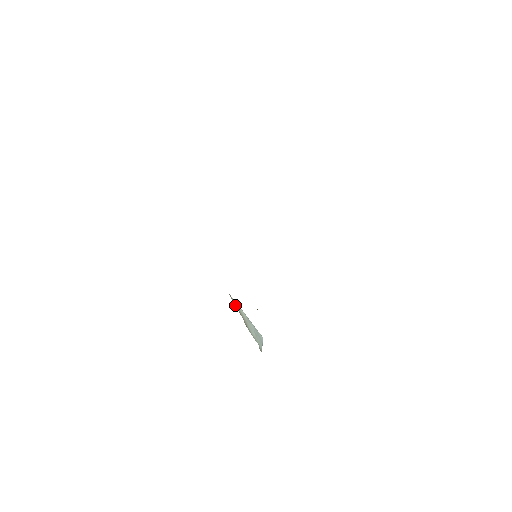
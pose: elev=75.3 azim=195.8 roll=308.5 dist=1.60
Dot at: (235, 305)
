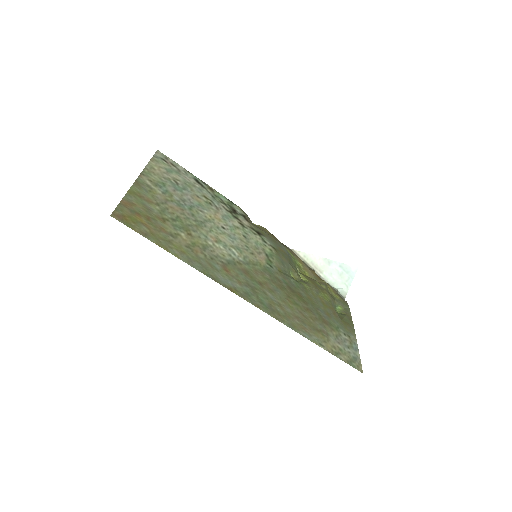
Dot at: (301, 259)
